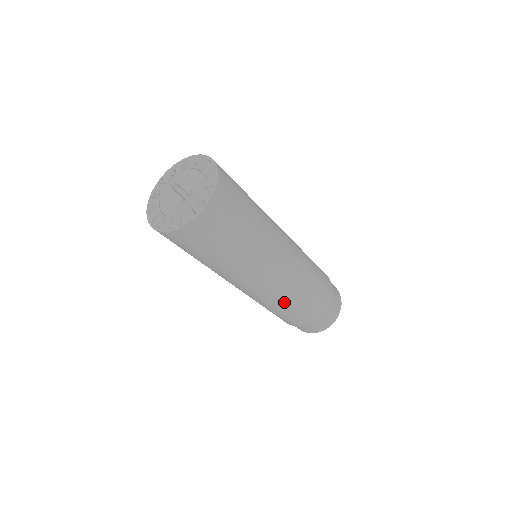
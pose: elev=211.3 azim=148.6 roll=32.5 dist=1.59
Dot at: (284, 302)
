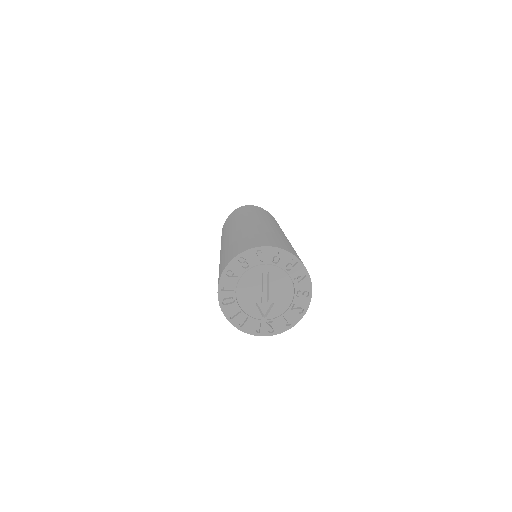
Dot at: occluded
